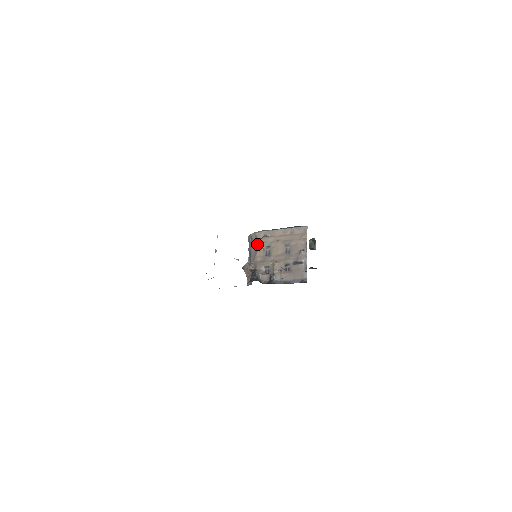
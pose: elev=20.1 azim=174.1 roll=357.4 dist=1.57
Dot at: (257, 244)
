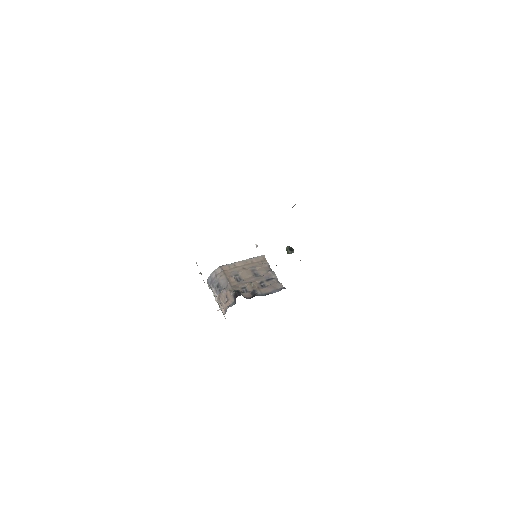
Dot at: (226, 274)
